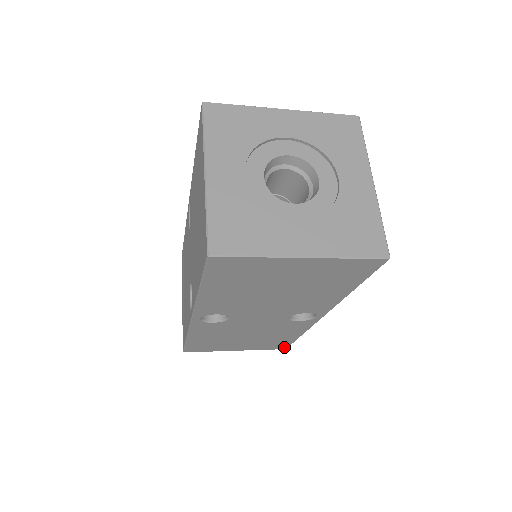
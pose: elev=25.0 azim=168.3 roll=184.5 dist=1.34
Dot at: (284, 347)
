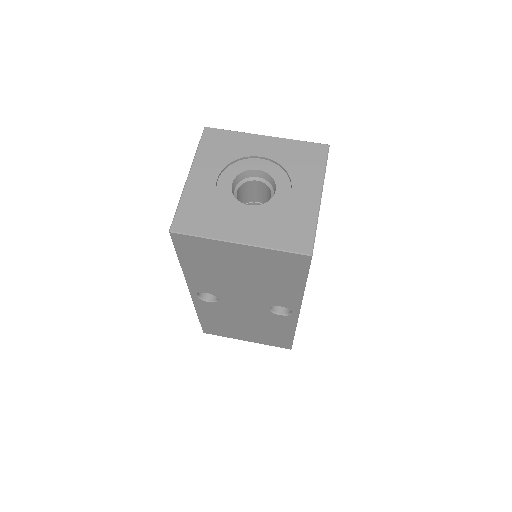
Dot at: (288, 347)
